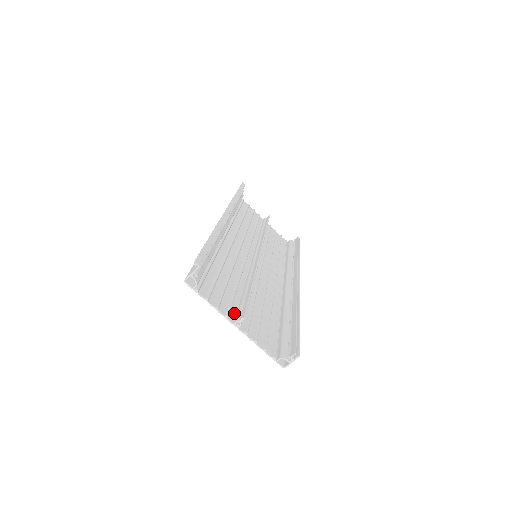
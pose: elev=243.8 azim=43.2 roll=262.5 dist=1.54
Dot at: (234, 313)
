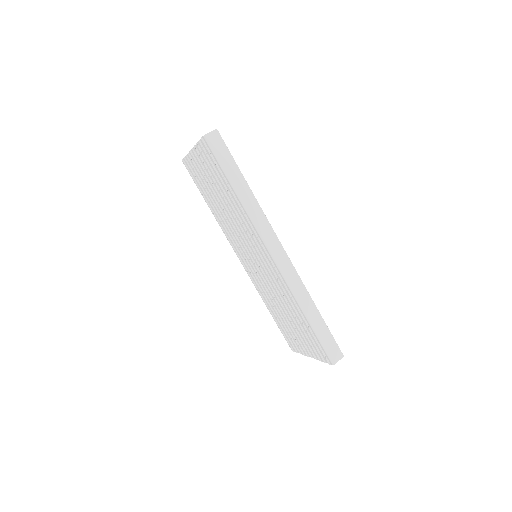
Dot at: (197, 161)
